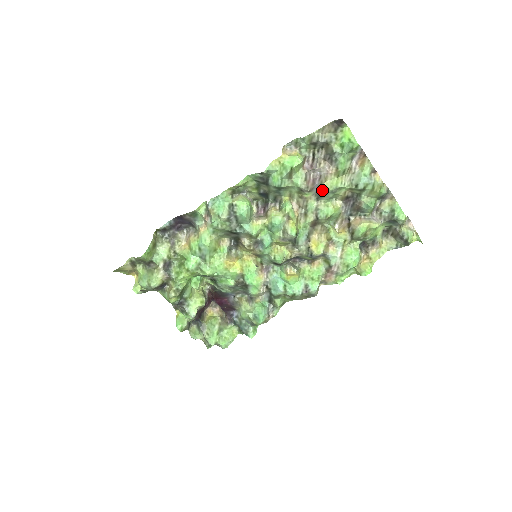
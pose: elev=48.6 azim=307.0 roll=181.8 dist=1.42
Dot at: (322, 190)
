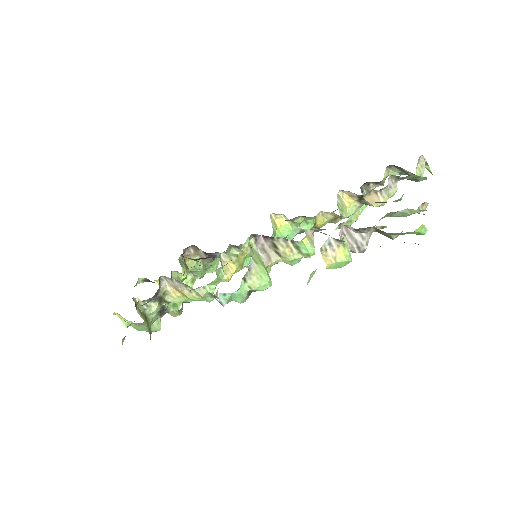
Dot at: occluded
